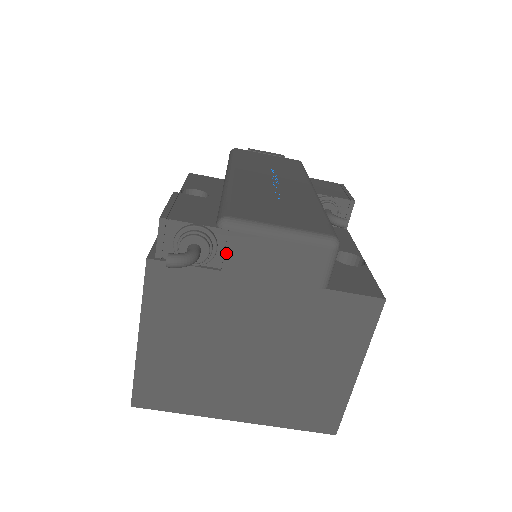
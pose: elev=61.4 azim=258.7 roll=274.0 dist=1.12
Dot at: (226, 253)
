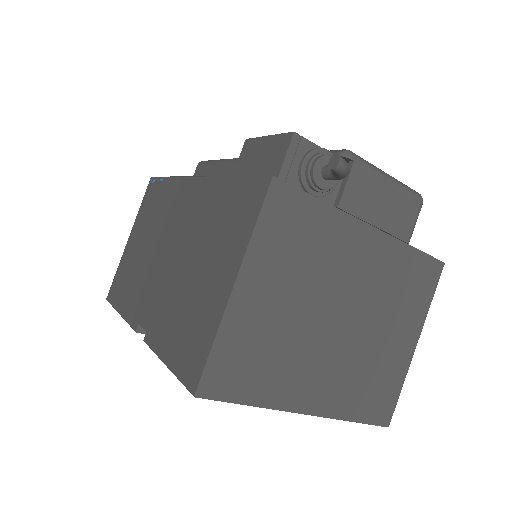
Dot at: (346, 186)
